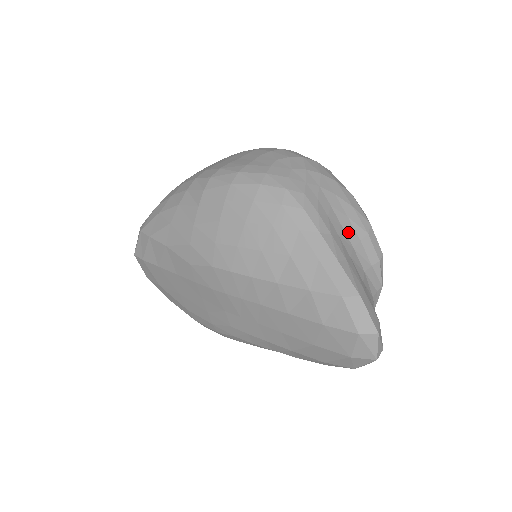
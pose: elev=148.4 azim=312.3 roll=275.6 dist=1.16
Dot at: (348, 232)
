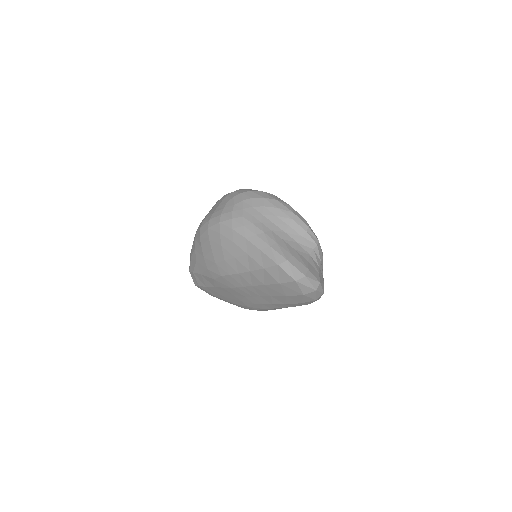
Dot at: (278, 224)
